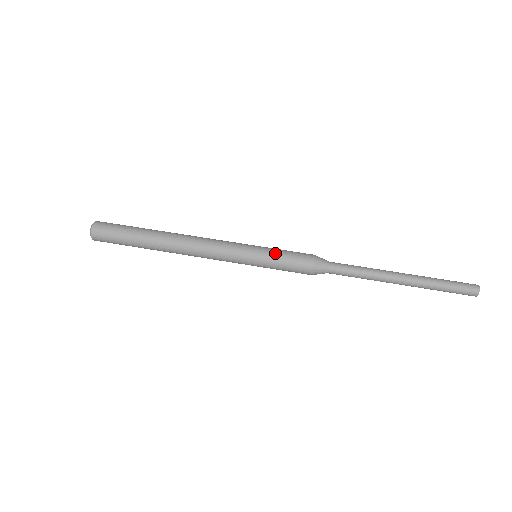
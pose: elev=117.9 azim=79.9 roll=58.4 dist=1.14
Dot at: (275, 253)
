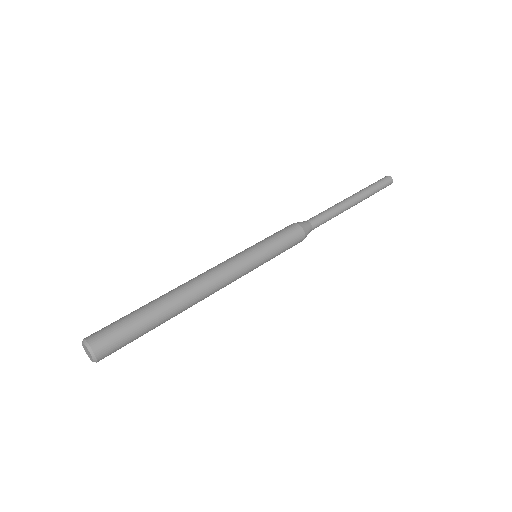
Dot at: (275, 244)
